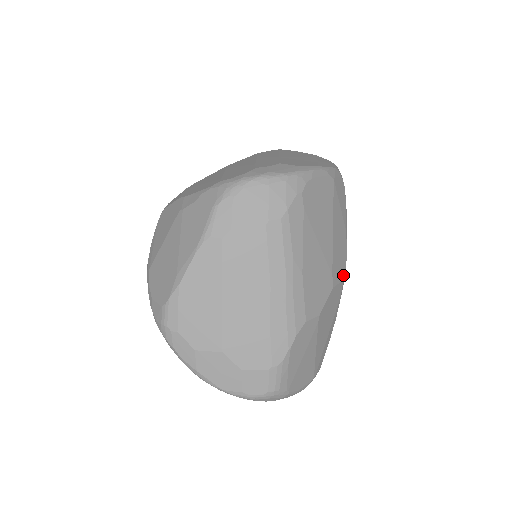
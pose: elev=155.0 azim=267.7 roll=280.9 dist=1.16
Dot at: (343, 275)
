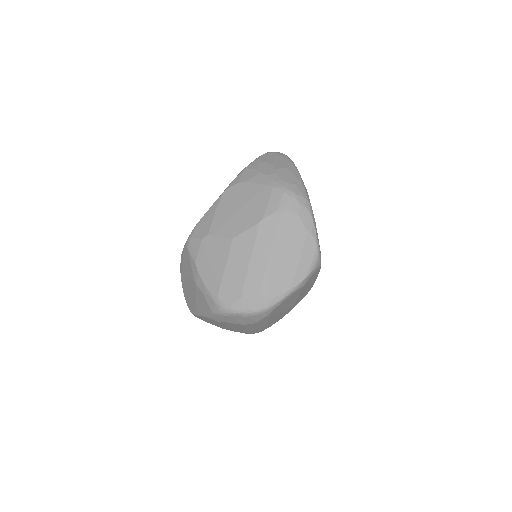
Dot at: (307, 293)
